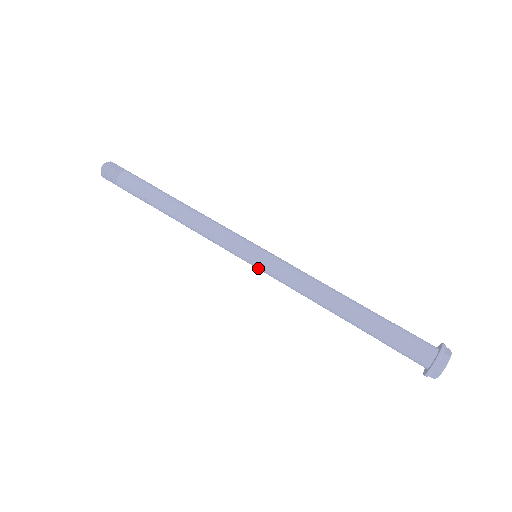
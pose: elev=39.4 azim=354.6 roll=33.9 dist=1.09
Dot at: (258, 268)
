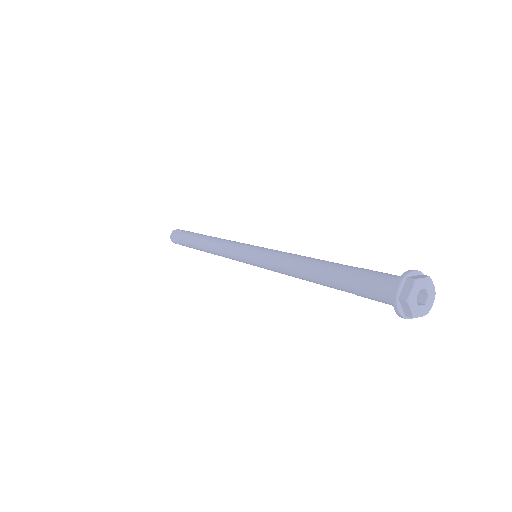
Dot at: (253, 256)
